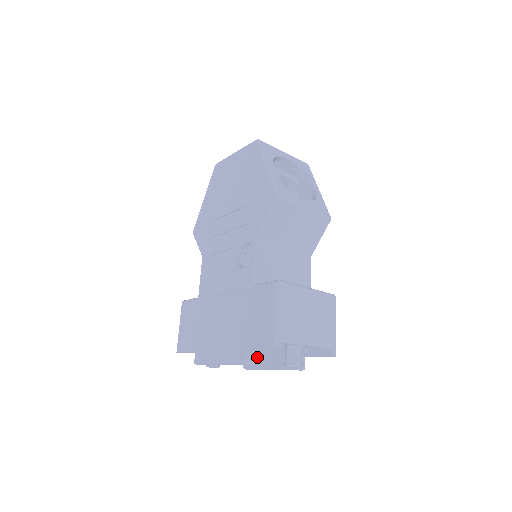
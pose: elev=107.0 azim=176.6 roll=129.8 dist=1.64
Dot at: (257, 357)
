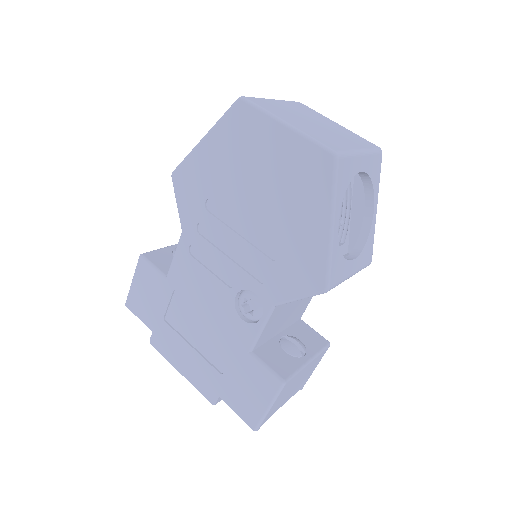
Dot at: occluded
